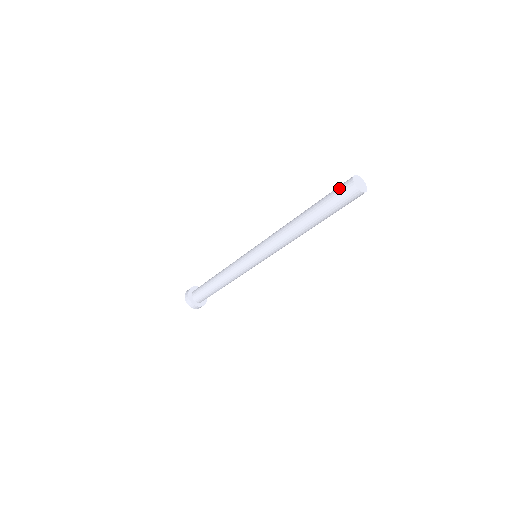
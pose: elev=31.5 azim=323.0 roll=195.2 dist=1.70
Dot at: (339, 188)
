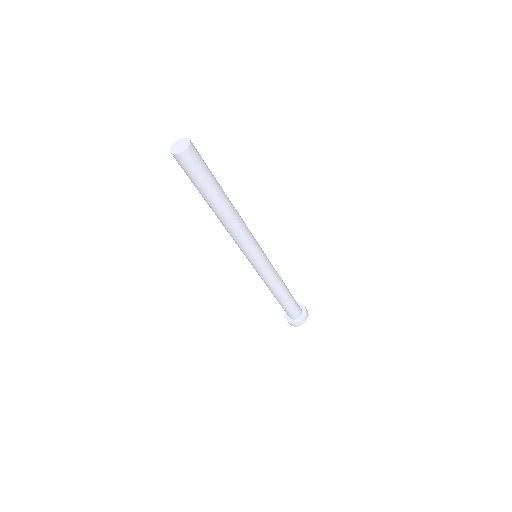
Dot at: occluded
